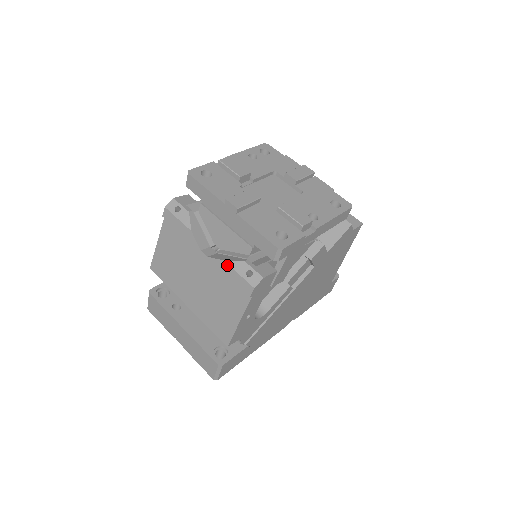
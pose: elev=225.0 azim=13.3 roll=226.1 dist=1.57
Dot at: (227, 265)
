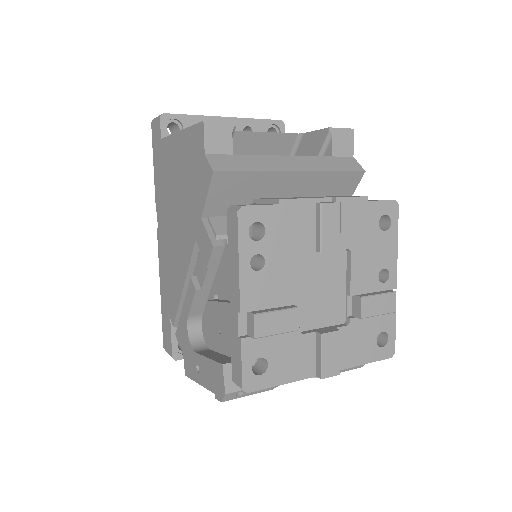
Dot at: occluded
